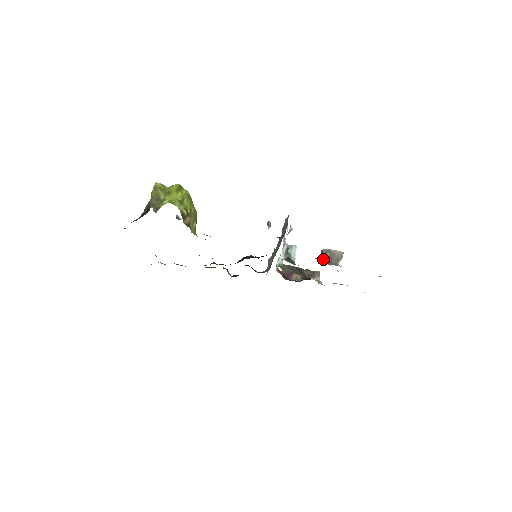
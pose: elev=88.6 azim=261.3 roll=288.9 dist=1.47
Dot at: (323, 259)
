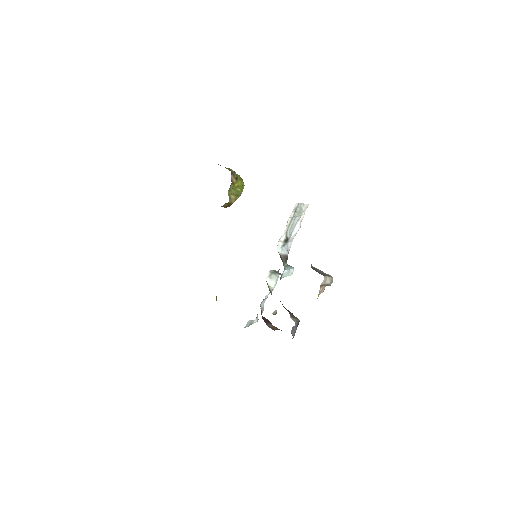
Dot at: (312, 268)
